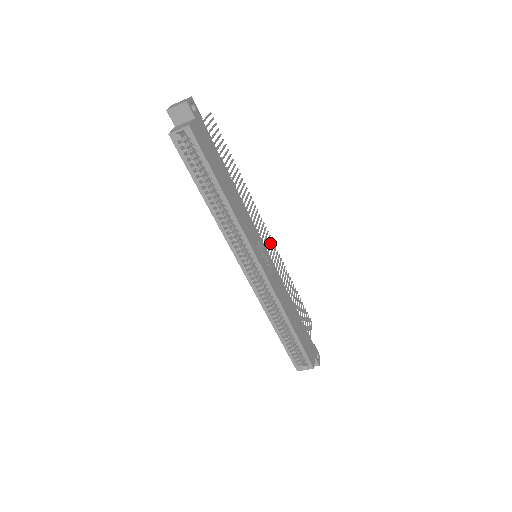
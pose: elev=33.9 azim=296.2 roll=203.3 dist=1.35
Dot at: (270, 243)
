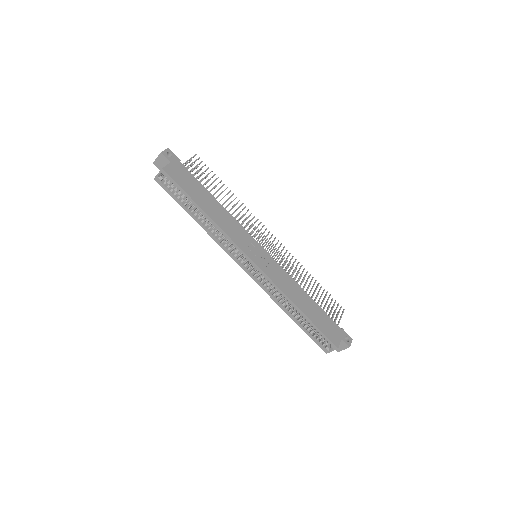
Dot at: (275, 244)
